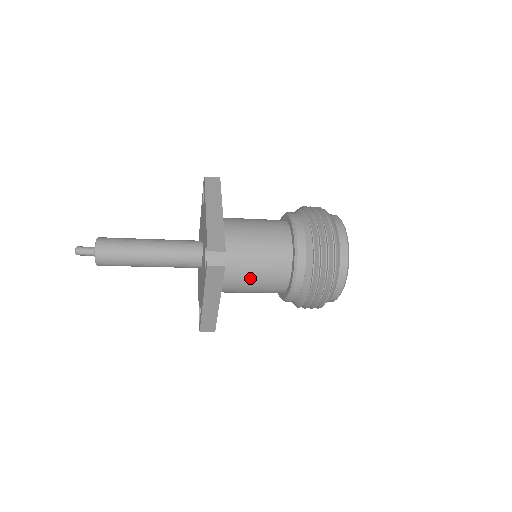
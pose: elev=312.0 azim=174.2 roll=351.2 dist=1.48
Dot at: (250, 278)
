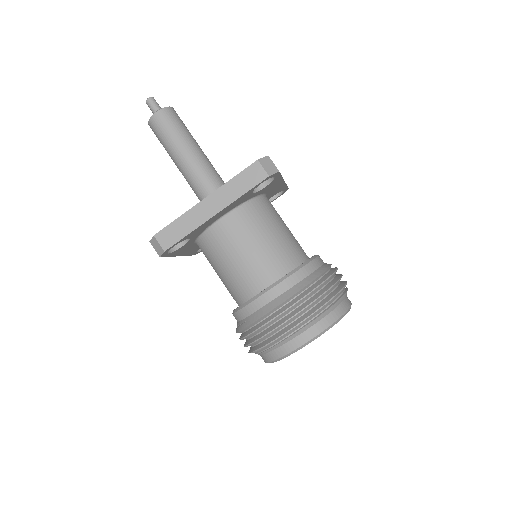
Dot at: (250, 240)
